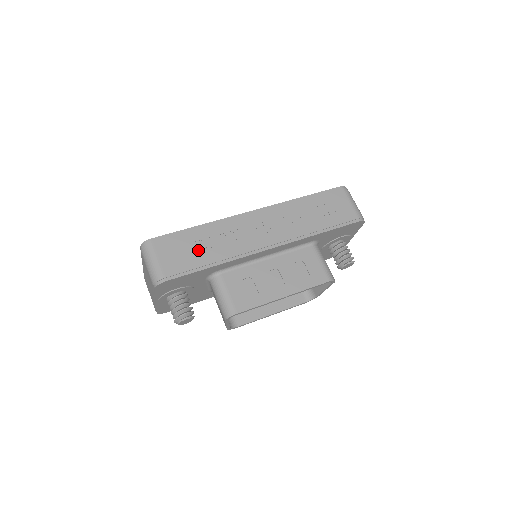
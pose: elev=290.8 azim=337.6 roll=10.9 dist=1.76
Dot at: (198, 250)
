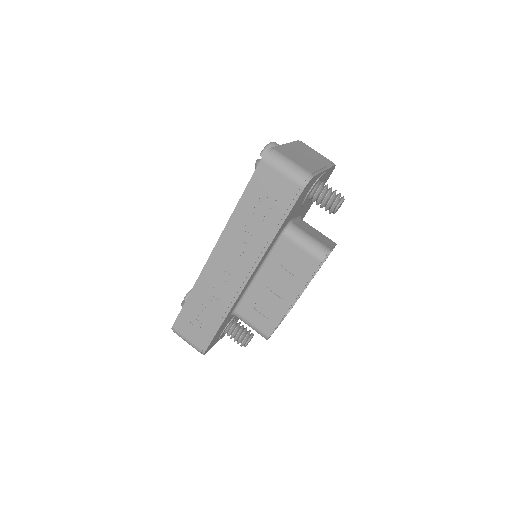
Dot at: (204, 317)
